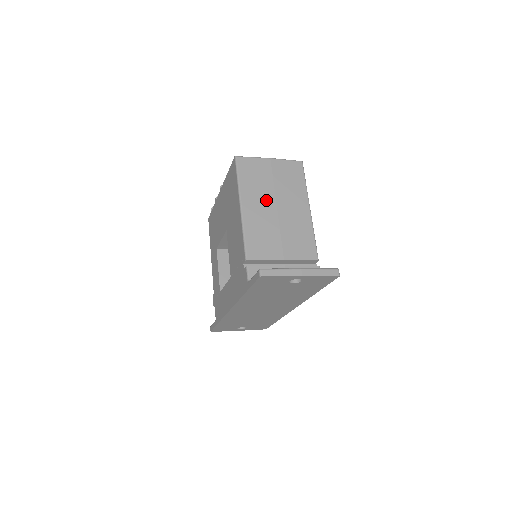
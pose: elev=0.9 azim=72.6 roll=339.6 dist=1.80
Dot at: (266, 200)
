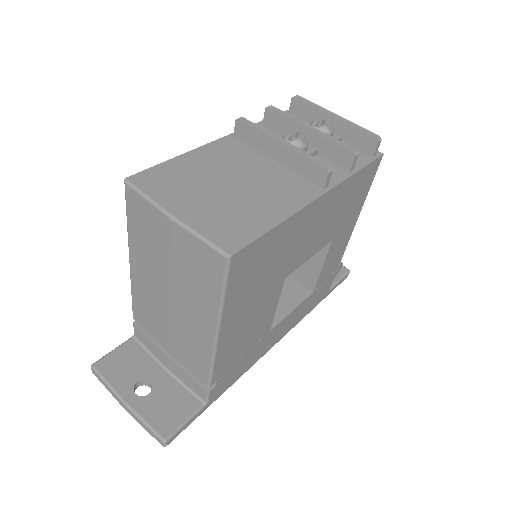
Dot at: (157, 276)
